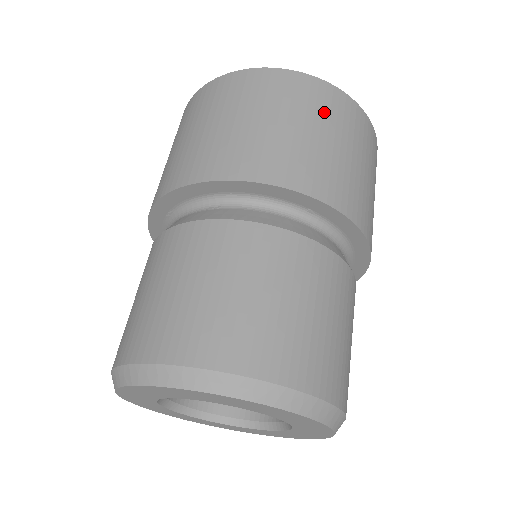
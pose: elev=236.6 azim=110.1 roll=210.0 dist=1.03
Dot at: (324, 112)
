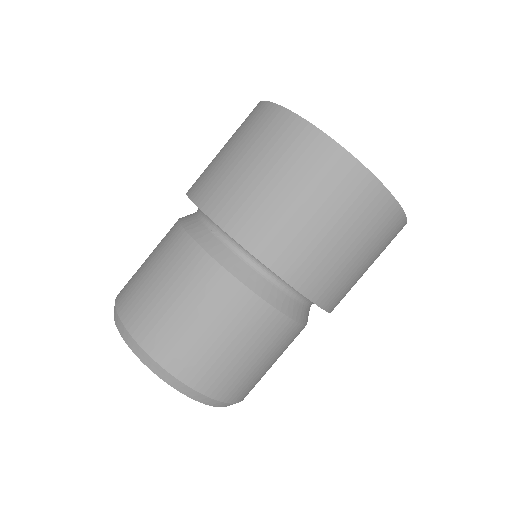
Dot at: (339, 198)
